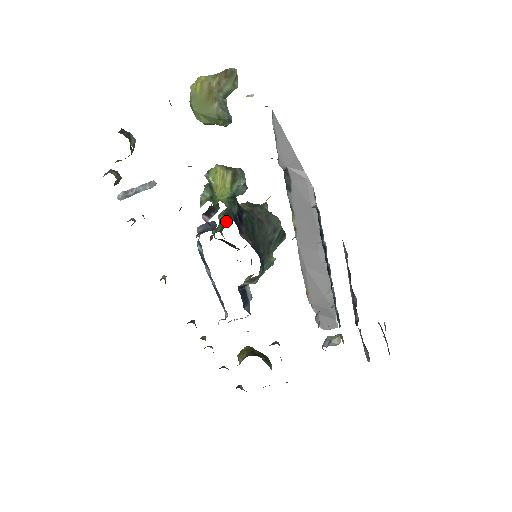
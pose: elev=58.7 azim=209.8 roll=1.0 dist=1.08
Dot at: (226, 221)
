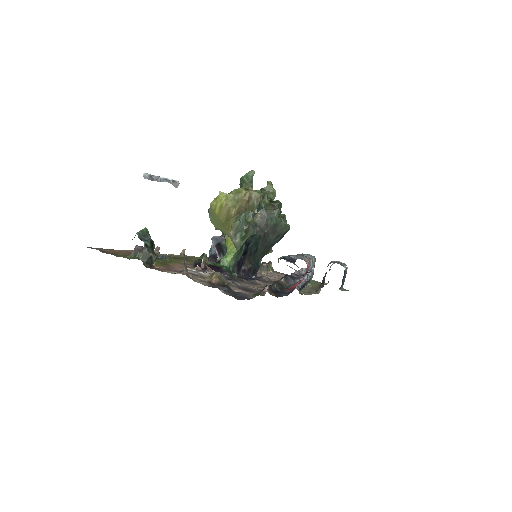
Dot at: occluded
